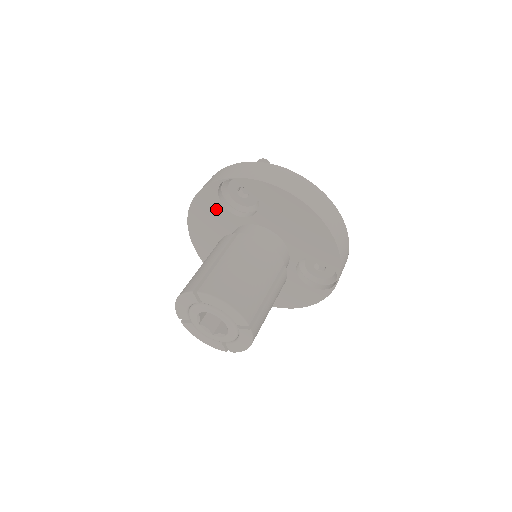
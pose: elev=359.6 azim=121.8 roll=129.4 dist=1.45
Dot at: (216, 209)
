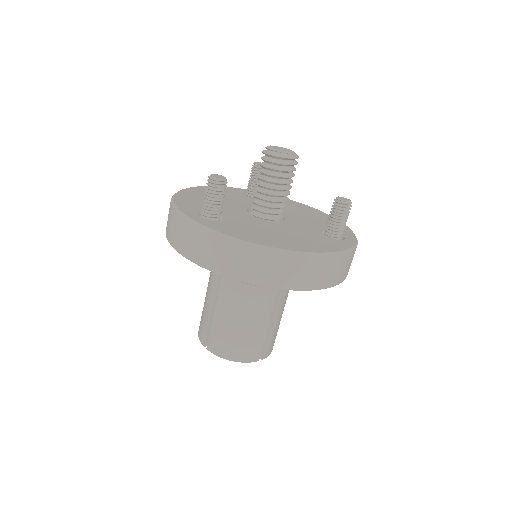
Dot at: occluded
